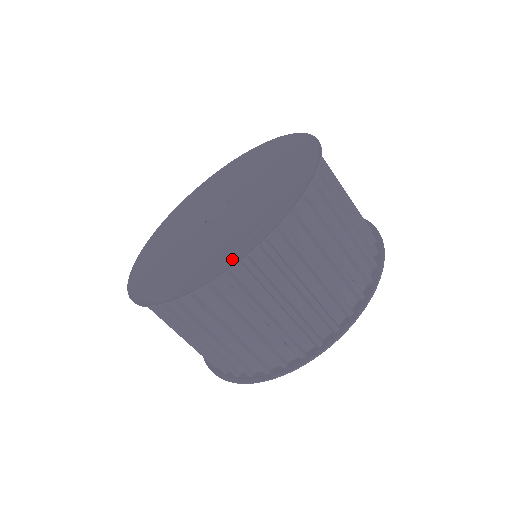
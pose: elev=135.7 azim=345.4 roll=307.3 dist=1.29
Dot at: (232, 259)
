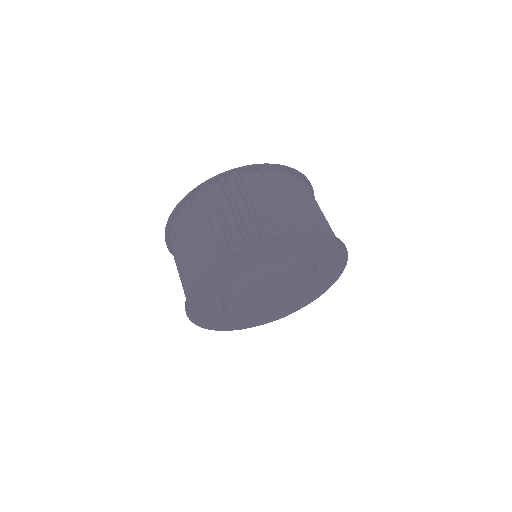
Dot at: (217, 181)
